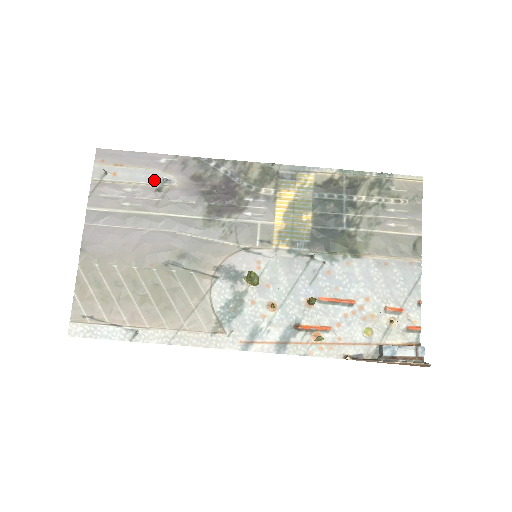
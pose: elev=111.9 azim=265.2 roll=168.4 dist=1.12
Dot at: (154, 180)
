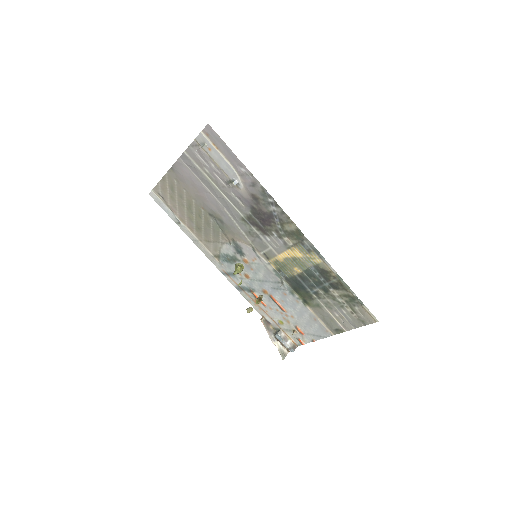
Dot at: (230, 175)
